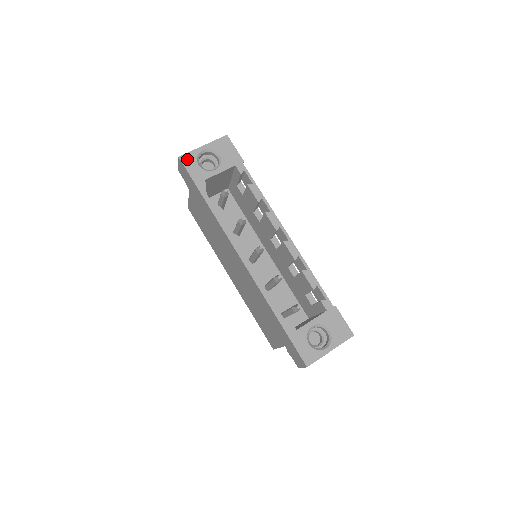
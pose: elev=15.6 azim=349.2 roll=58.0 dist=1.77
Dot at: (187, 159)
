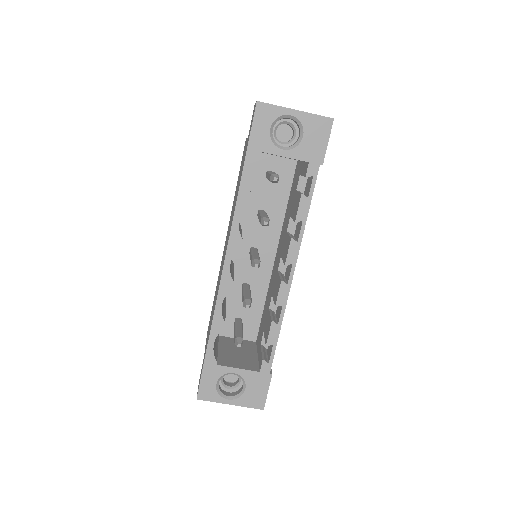
Dot at: (264, 111)
